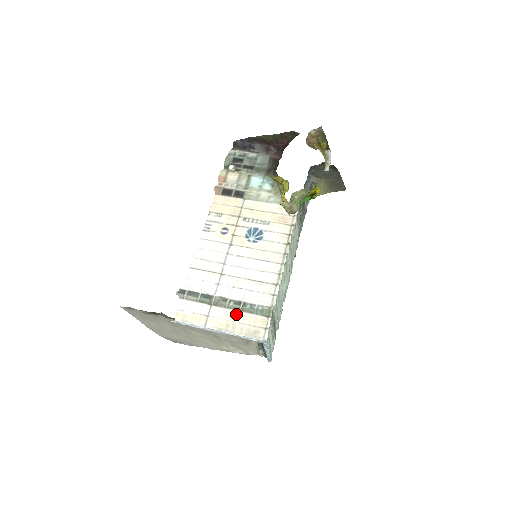
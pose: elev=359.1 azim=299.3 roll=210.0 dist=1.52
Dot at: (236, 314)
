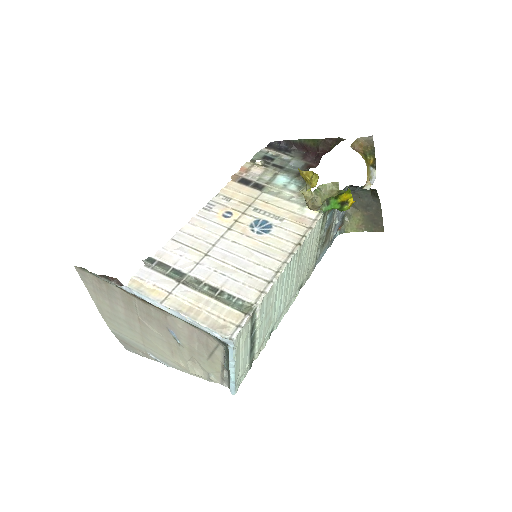
Dot at: (206, 300)
